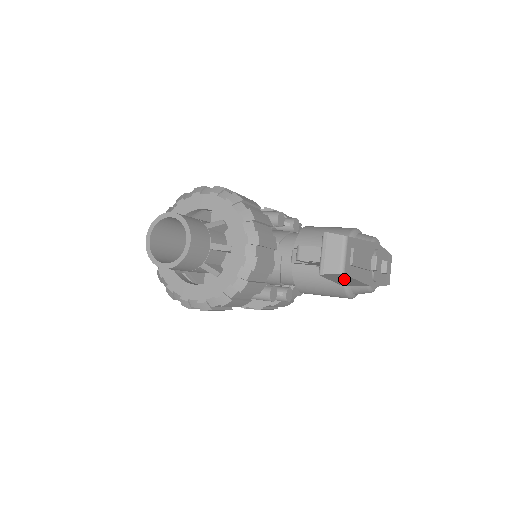
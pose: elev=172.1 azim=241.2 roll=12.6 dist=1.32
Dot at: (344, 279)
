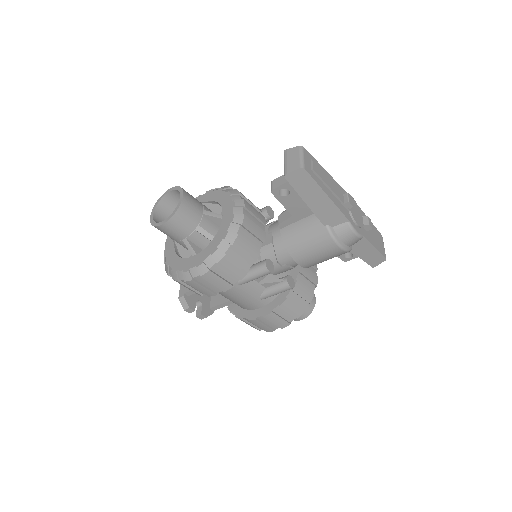
Dot at: (313, 193)
